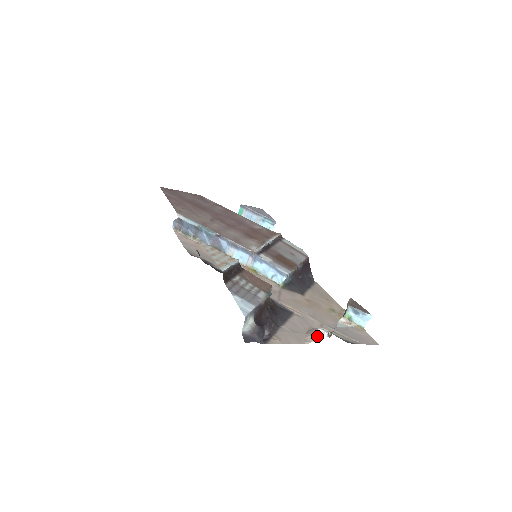
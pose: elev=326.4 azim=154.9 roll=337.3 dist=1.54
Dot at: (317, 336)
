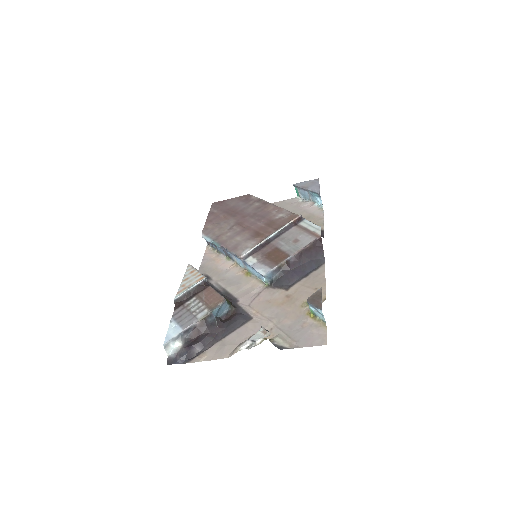
Dot at: (238, 349)
